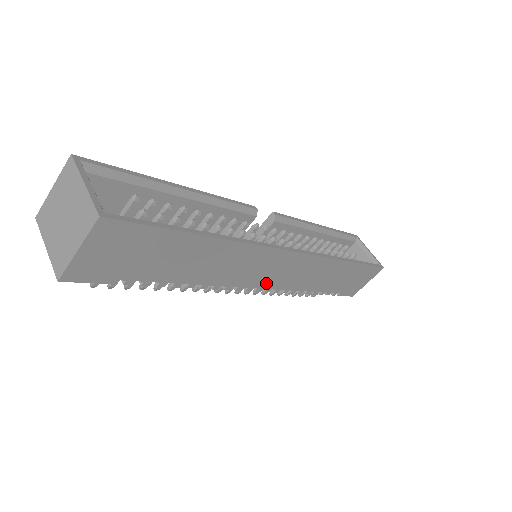
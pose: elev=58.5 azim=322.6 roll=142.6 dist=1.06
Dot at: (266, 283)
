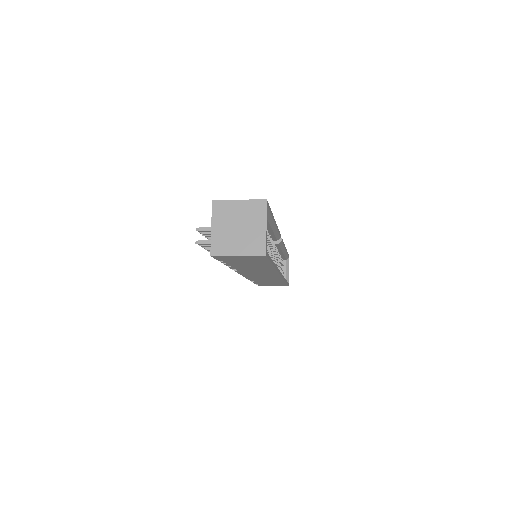
Dot at: (251, 275)
